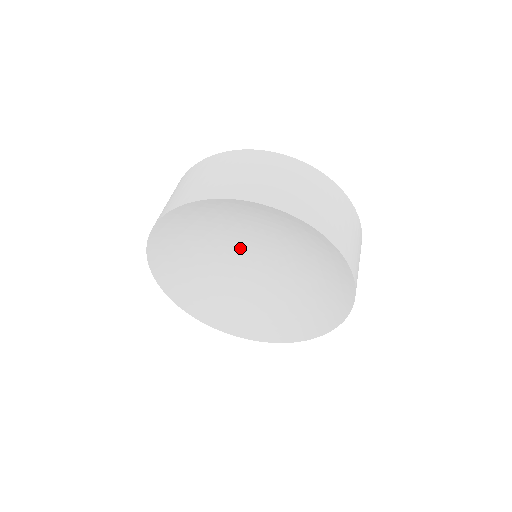
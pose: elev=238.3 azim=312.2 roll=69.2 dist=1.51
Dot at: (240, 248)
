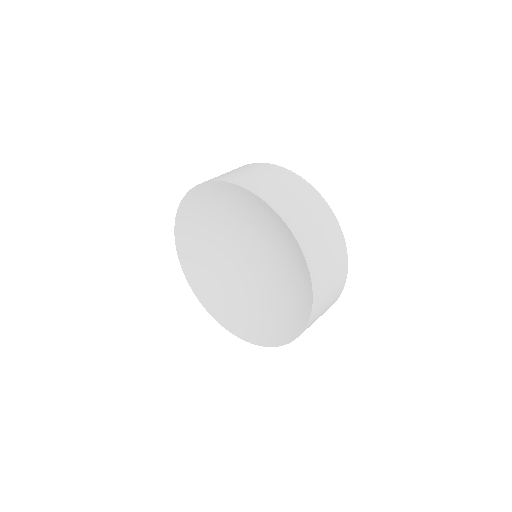
Dot at: (239, 243)
